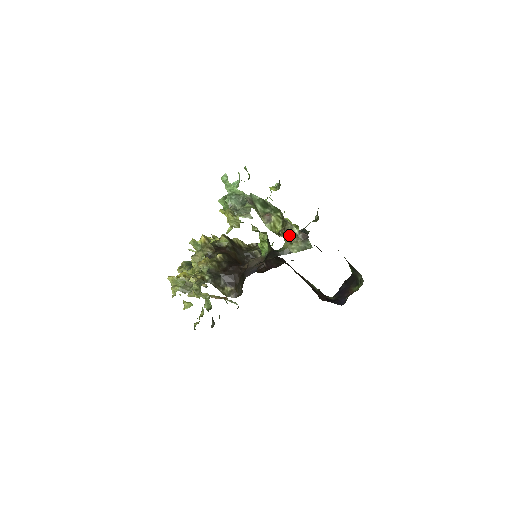
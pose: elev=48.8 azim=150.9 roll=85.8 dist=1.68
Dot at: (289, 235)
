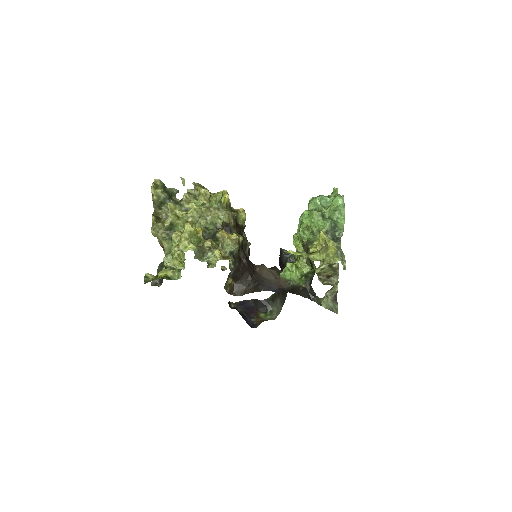
Dot at: (331, 289)
